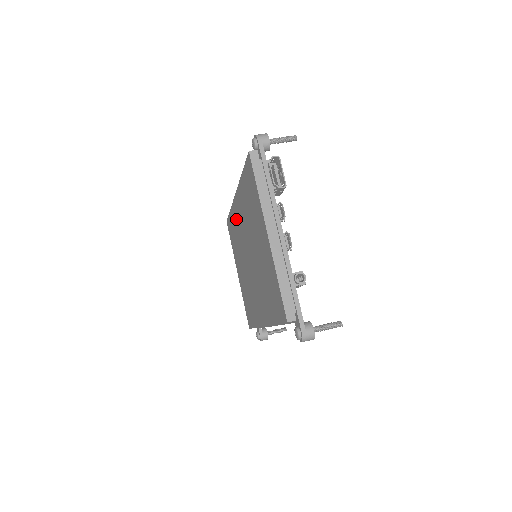
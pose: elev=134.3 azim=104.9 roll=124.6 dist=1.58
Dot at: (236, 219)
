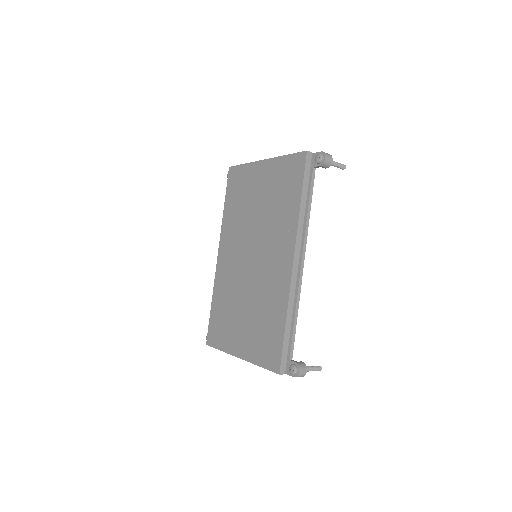
Dot at: (223, 278)
